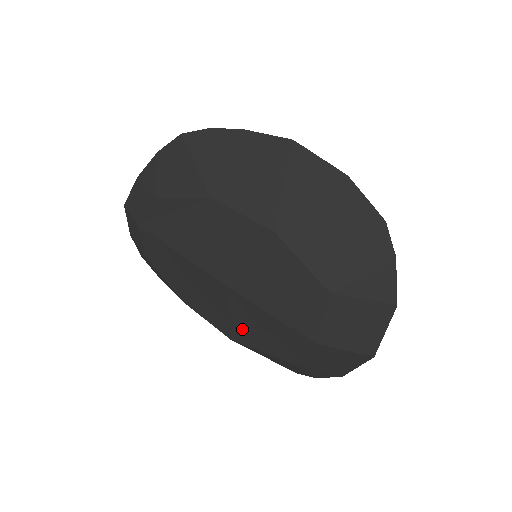
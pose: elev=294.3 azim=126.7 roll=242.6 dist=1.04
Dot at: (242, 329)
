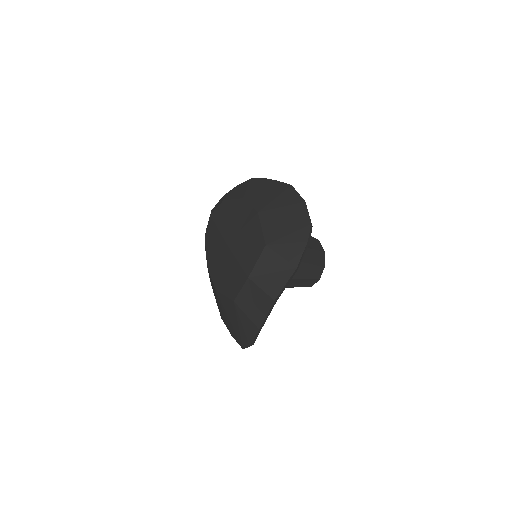
Dot at: (223, 278)
